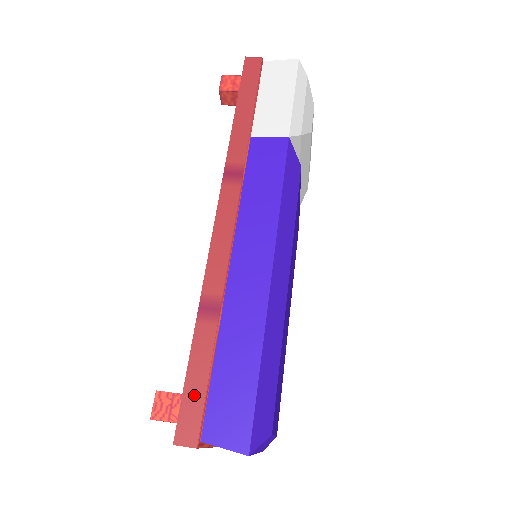
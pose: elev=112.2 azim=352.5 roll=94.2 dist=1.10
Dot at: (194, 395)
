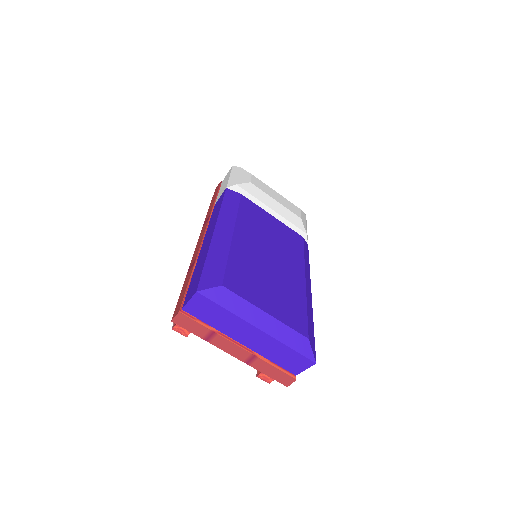
Dot at: (181, 297)
